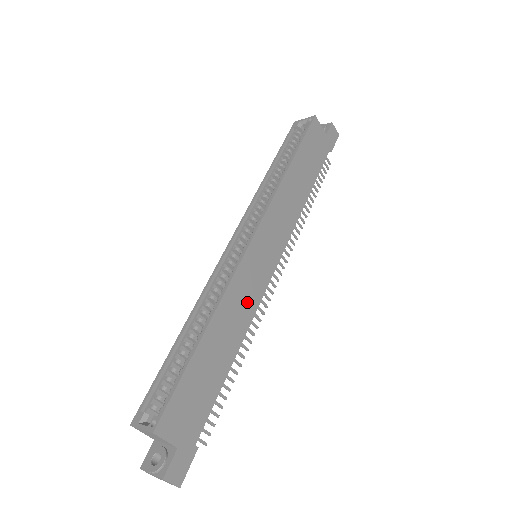
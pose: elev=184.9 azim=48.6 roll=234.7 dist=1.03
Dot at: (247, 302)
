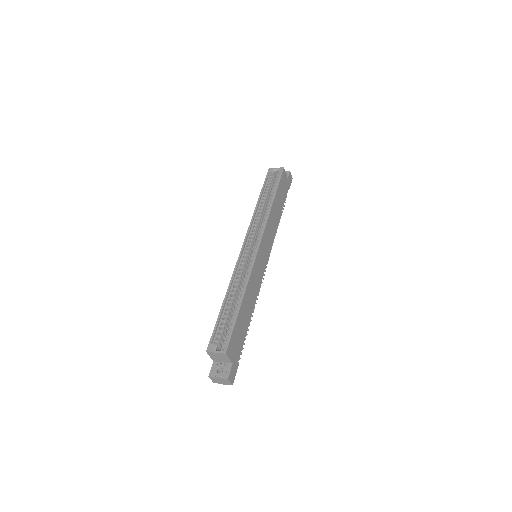
Dot at: (256, 284)
